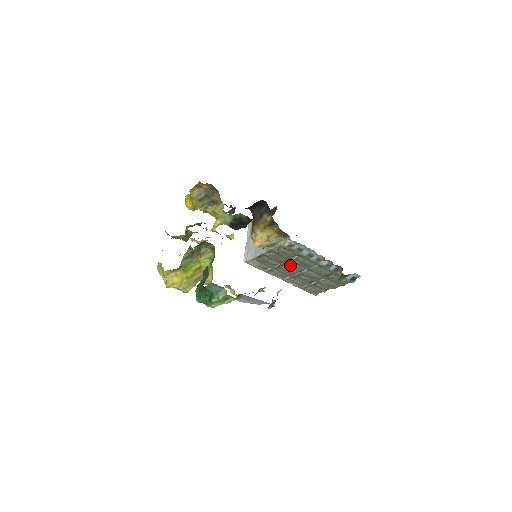
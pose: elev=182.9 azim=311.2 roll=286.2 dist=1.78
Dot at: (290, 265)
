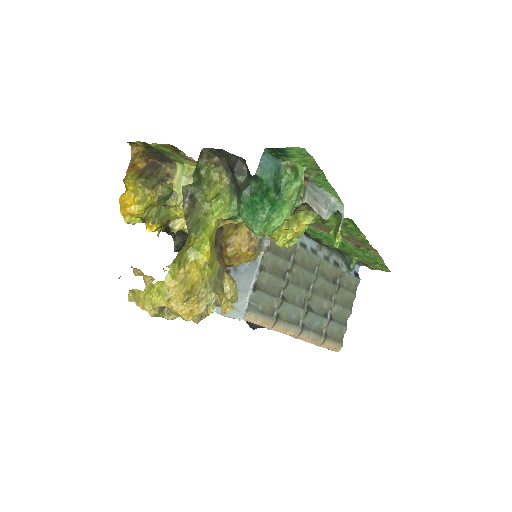
Dot at: (293, 282)
